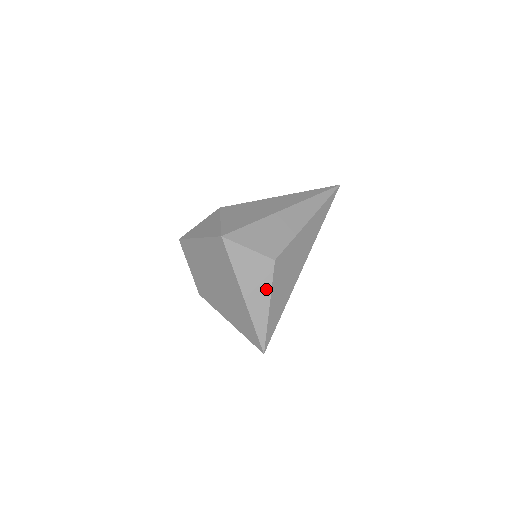
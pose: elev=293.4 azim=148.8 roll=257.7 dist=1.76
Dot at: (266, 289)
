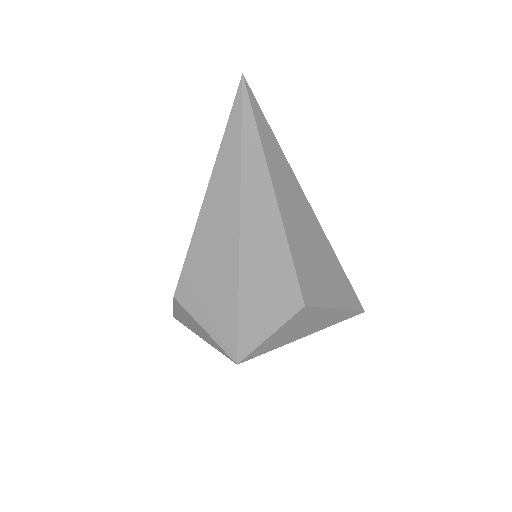
Dot at: (321, 314)
